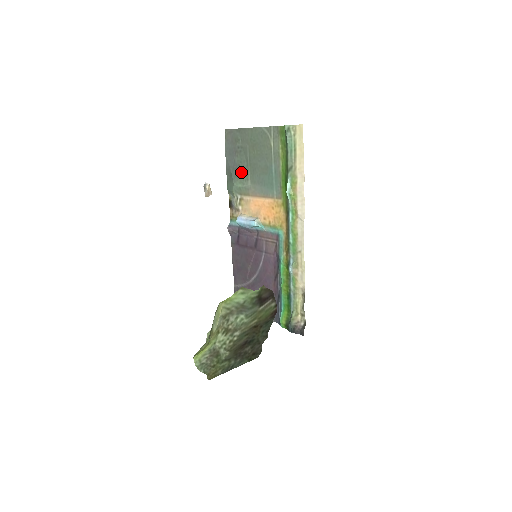
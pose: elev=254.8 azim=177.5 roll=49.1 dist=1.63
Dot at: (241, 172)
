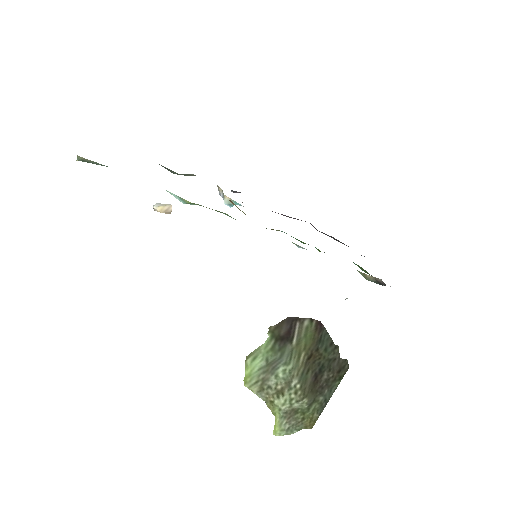
Dot at: occluded
